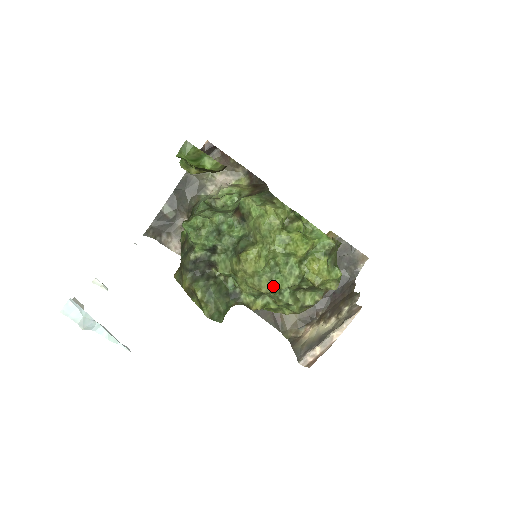
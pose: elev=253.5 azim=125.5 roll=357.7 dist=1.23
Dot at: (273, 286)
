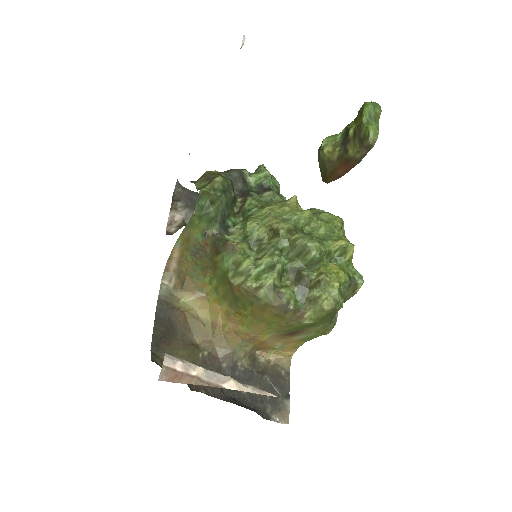
Dot at: (291, 234)
